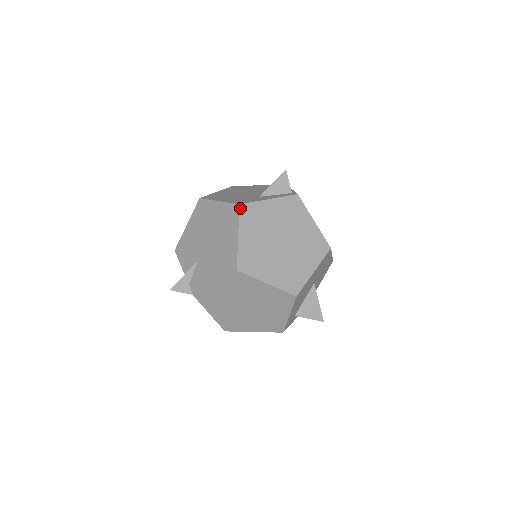
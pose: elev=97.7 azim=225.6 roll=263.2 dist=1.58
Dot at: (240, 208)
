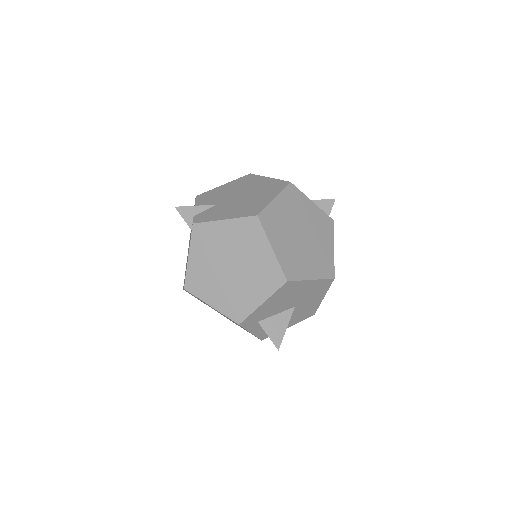
Dot at: (289, 184)
